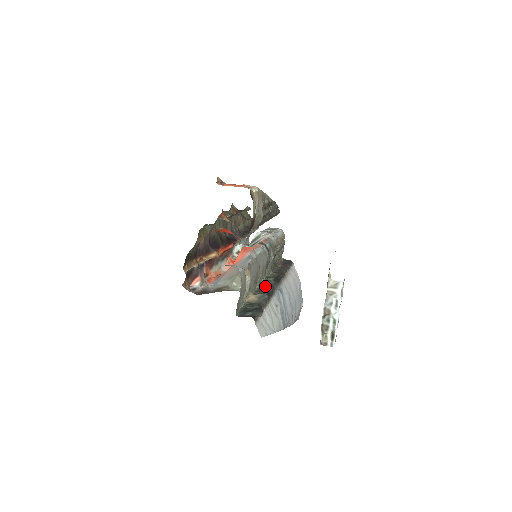
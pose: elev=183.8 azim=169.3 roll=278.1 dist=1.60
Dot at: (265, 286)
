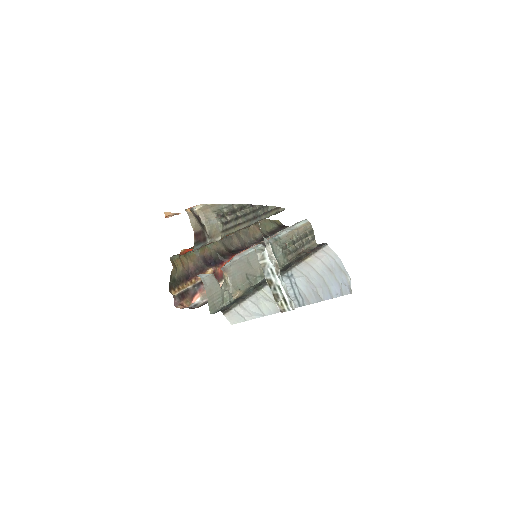
Dot at: occluded
